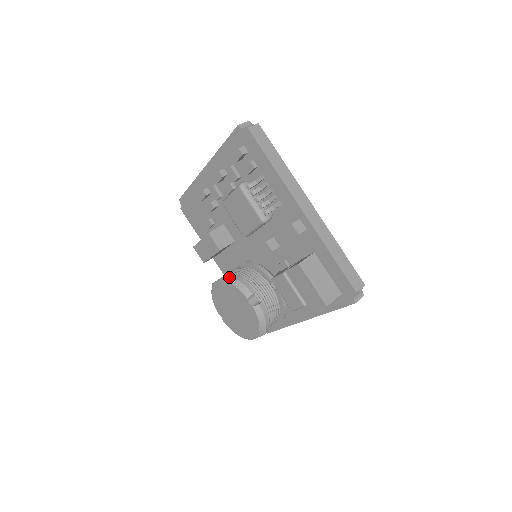
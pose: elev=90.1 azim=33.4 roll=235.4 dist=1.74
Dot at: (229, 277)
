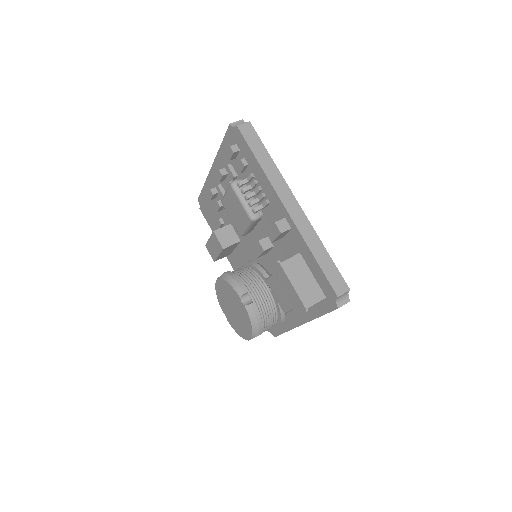
Dot at: (226, 275)
